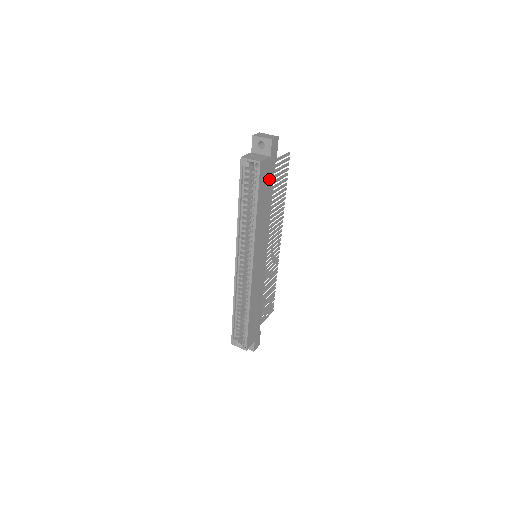
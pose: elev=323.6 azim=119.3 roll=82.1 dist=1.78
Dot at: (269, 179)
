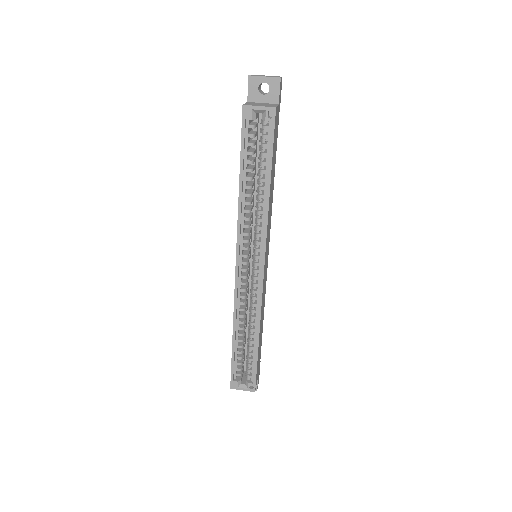
Dot at: (276, 139)
